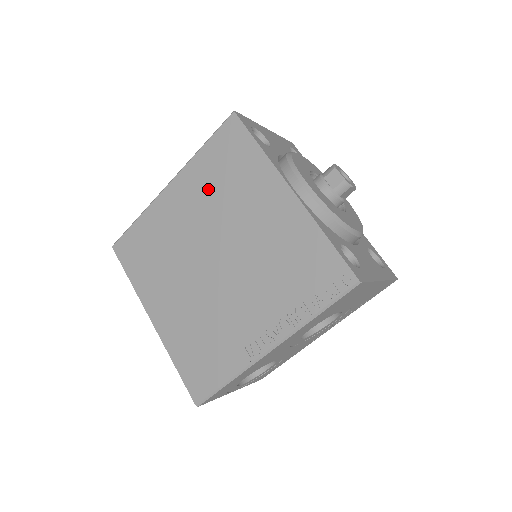
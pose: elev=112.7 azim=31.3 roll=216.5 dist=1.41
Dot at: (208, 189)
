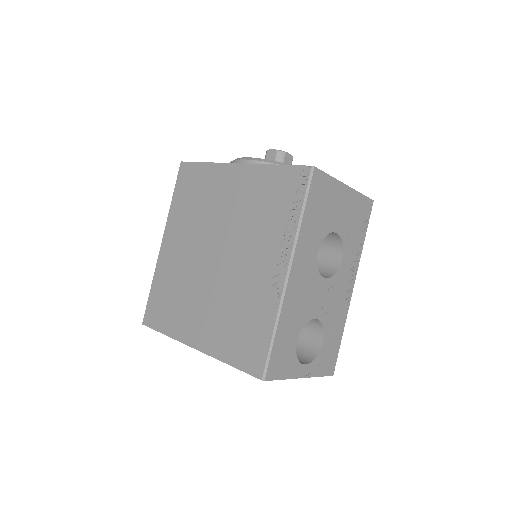
Dot at: (188, 217)
